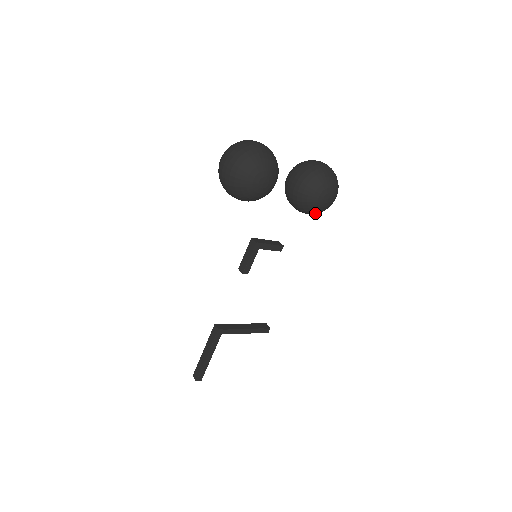
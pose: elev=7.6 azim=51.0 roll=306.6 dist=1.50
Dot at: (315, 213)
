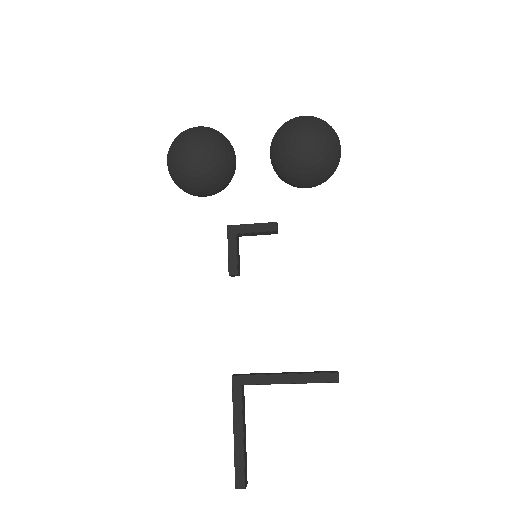
Dot at: (311, 170)
